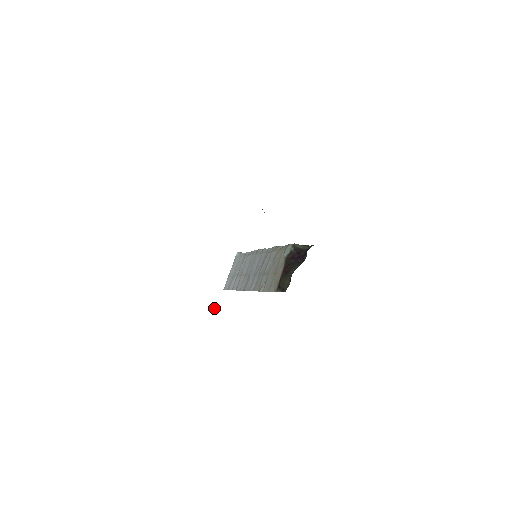
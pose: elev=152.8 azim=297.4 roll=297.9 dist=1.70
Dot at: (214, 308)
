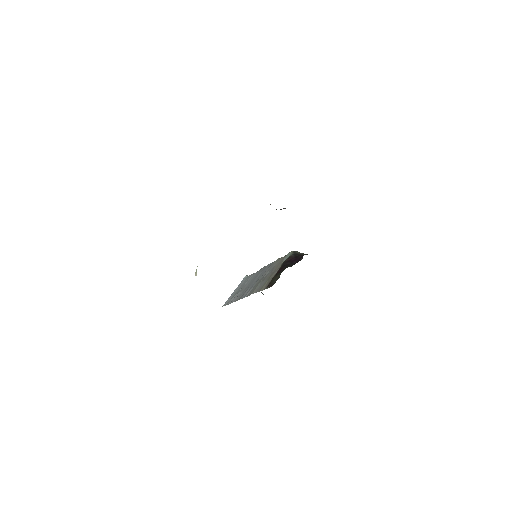
Dot at: (196, 270)
